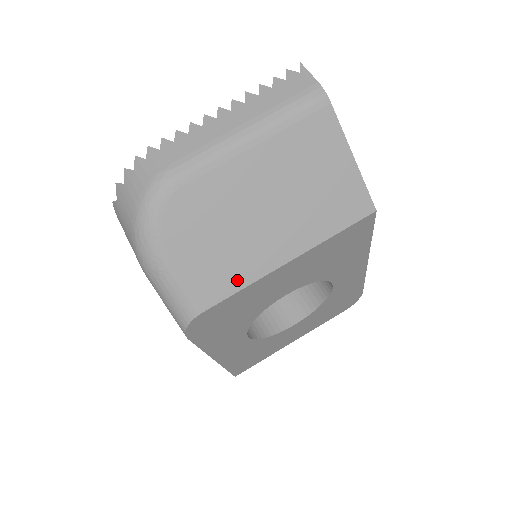
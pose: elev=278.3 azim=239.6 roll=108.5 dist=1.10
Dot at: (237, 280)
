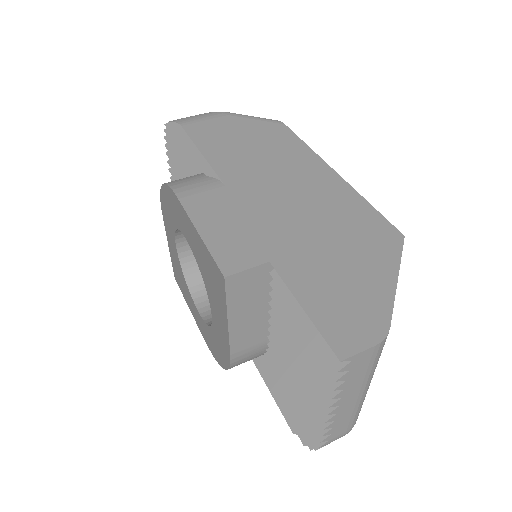
Dot at: occluded
